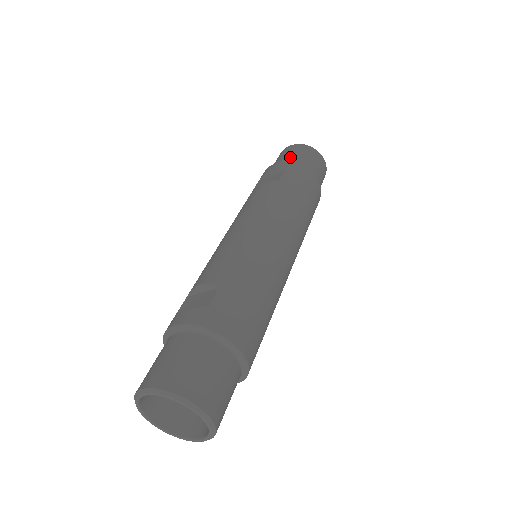
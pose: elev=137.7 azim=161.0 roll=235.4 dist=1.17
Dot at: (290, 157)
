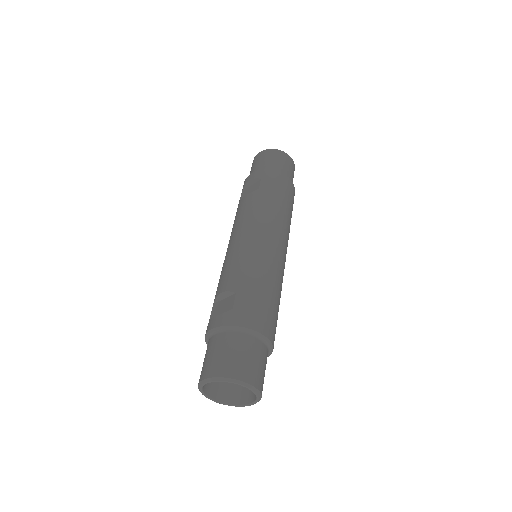
Dot at: (262, 164)
